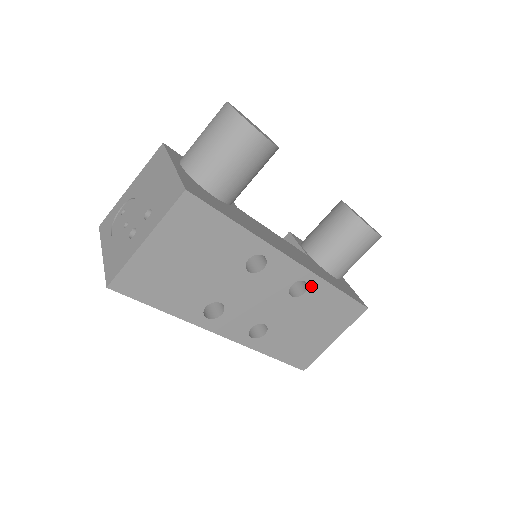
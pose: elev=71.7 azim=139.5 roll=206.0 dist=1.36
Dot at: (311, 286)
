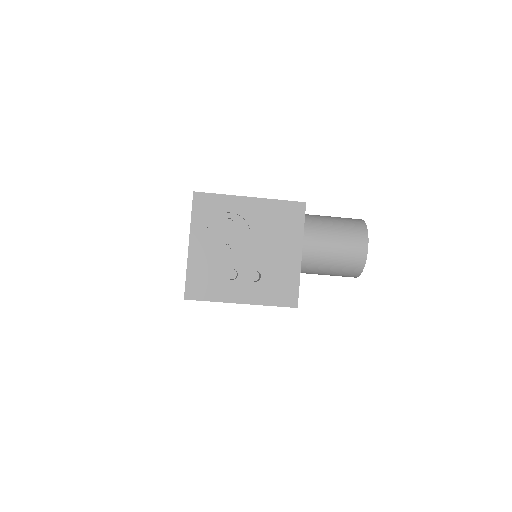
Dot at: occluded
